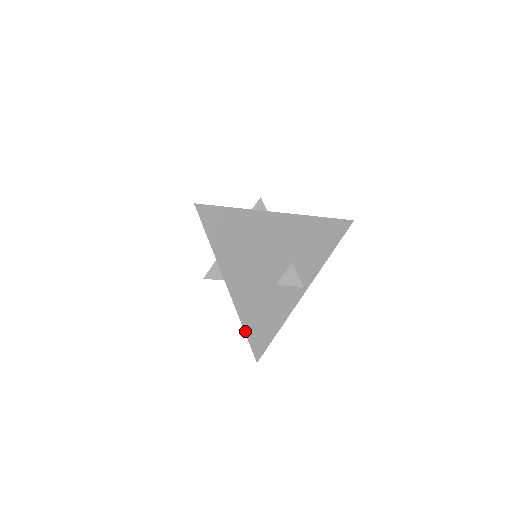
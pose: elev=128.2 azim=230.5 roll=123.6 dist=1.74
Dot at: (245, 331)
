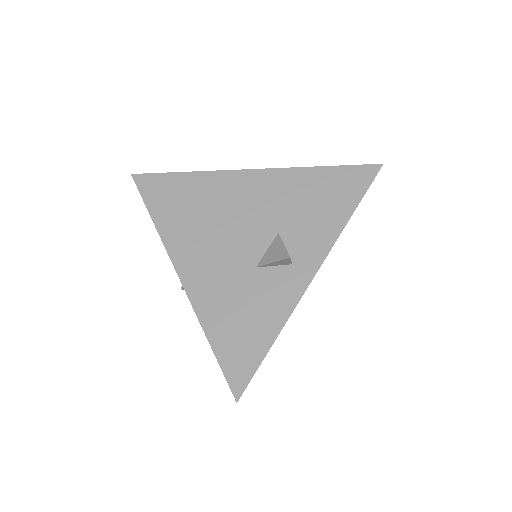
Dot at: (210, 341)
